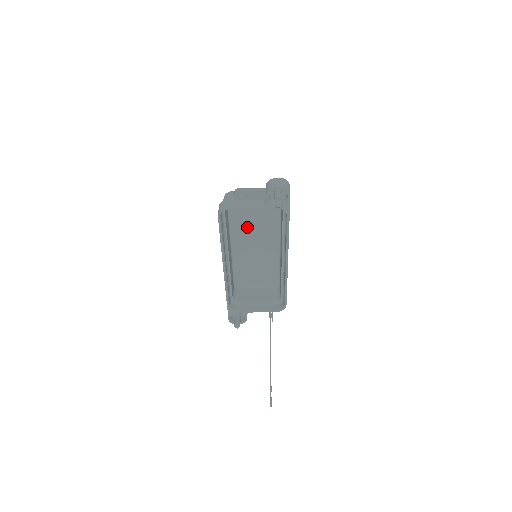
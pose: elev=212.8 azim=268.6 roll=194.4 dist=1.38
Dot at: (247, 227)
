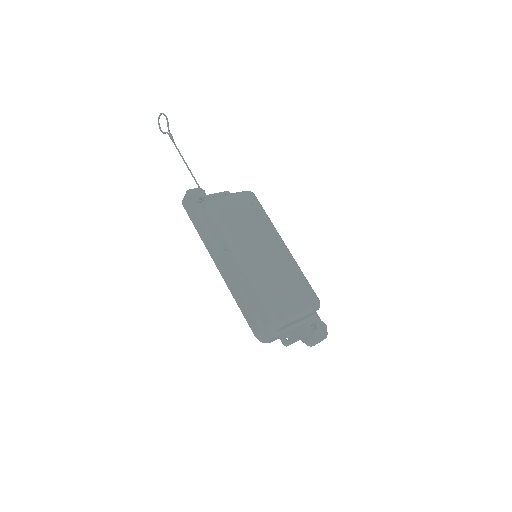
Dot at: (270, 276)
